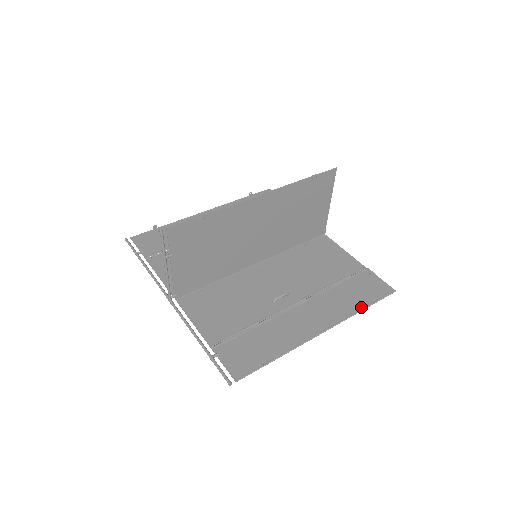
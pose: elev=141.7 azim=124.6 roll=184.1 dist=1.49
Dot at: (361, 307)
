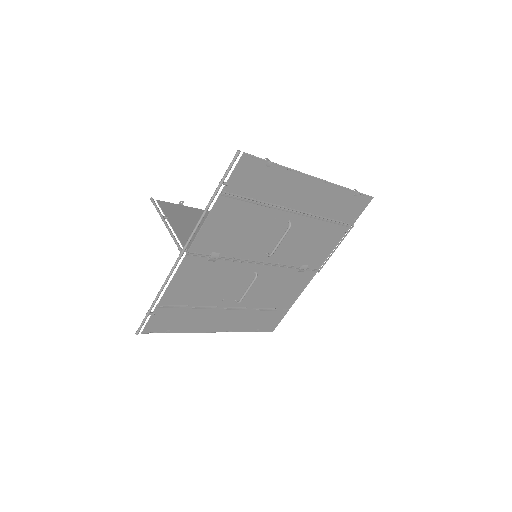
Dot at: (346, 191)
